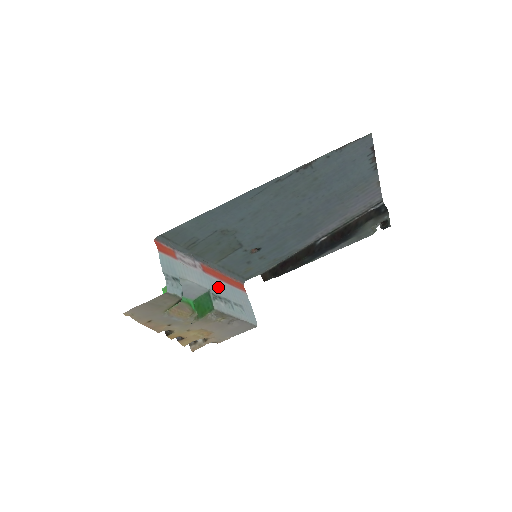
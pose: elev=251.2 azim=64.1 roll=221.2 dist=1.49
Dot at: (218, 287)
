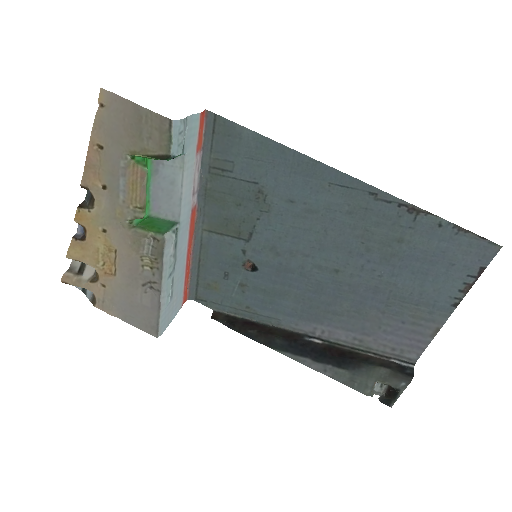
Dot at: (183, 242)
